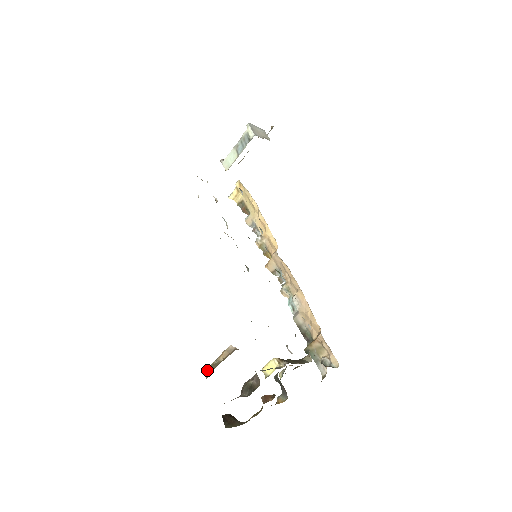
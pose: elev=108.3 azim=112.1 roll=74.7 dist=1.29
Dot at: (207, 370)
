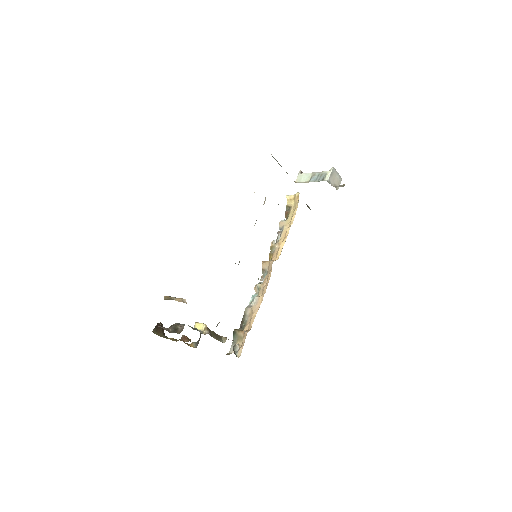
Dot at: (167, 297)
